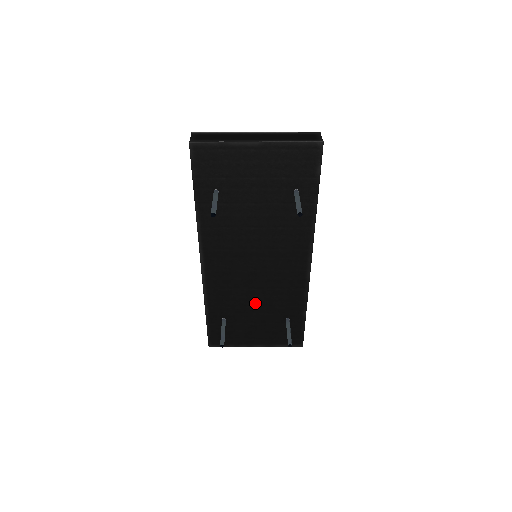
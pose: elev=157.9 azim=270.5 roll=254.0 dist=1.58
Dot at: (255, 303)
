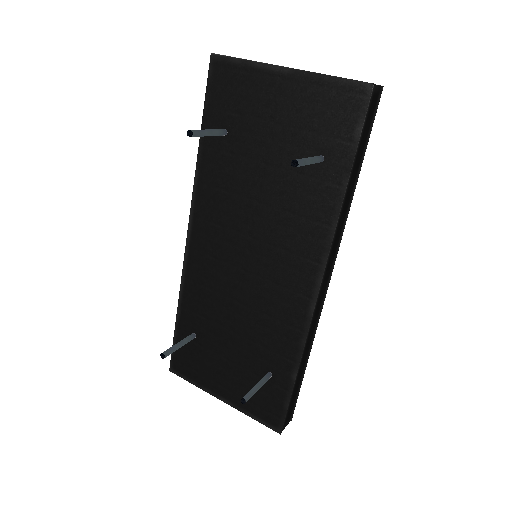
Dot at: (235, 326)
